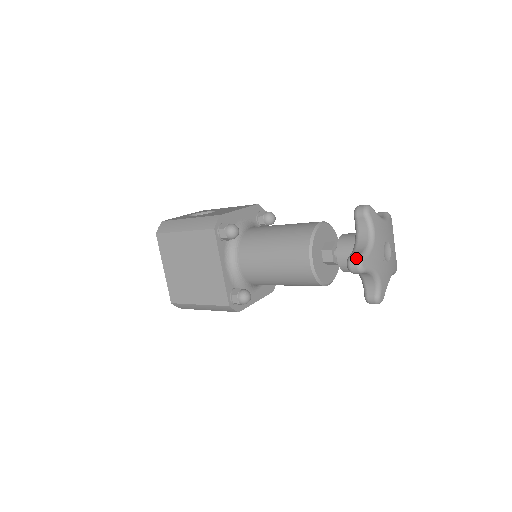
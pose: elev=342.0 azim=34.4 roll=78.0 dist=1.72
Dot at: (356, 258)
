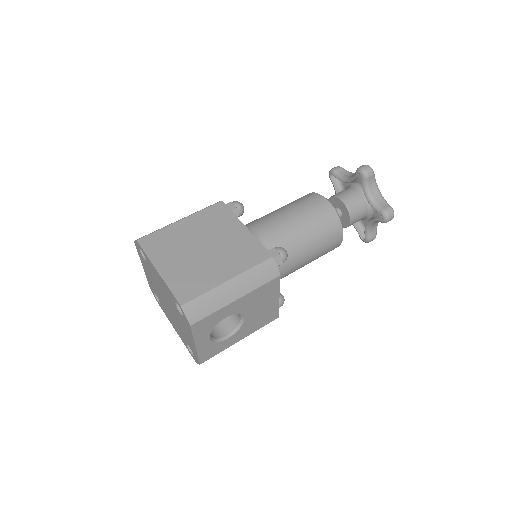
Dot at: (363, 165)
